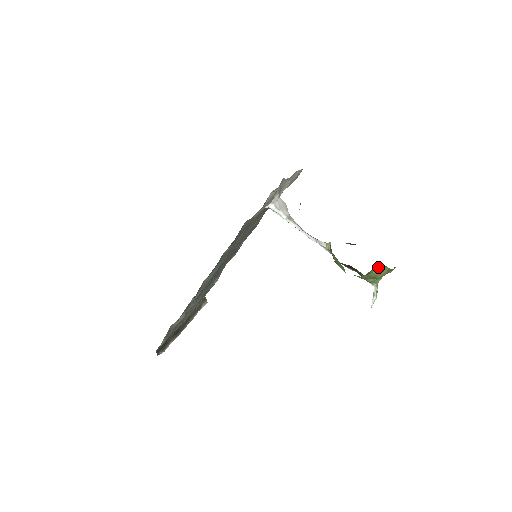
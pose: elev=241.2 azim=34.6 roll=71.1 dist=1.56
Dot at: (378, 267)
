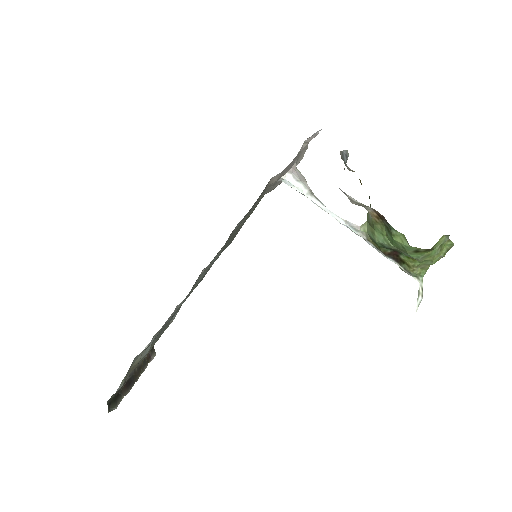
Dot at: (442, 240)
